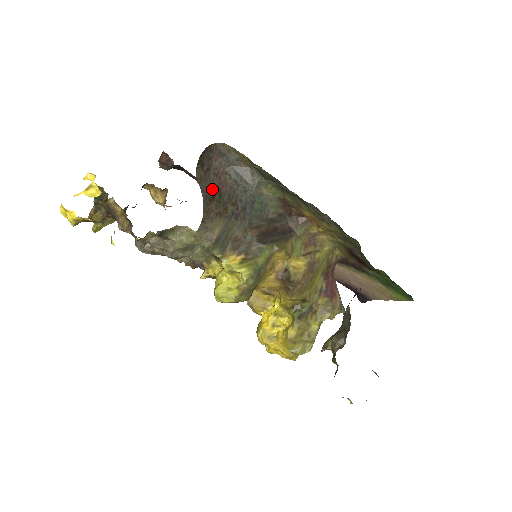
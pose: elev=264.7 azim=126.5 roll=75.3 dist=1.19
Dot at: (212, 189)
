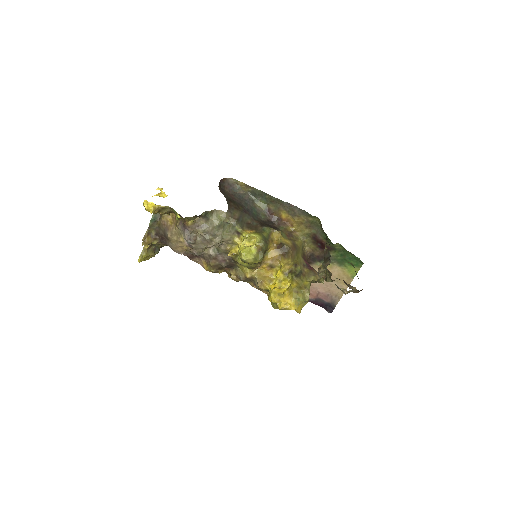
Dot at: (229, 198)
